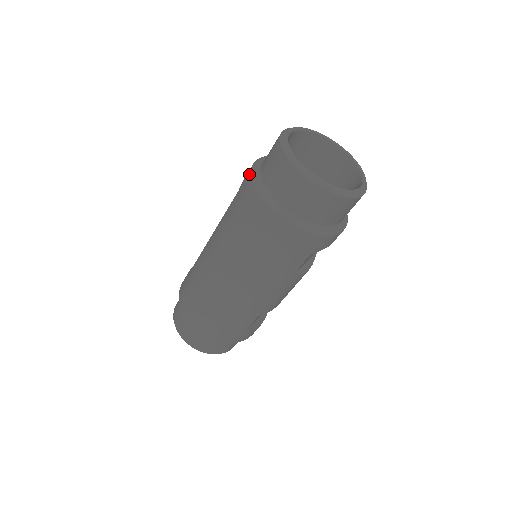
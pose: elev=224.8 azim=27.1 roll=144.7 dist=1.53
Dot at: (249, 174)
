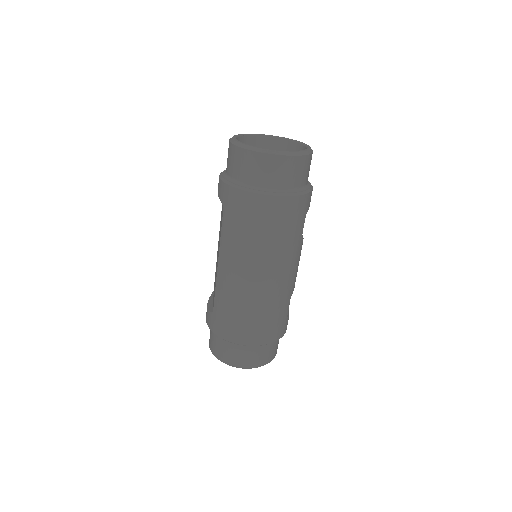
Dot at: (227, 187)
